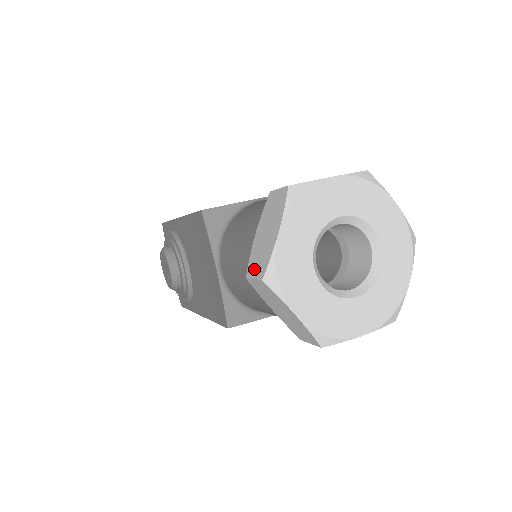
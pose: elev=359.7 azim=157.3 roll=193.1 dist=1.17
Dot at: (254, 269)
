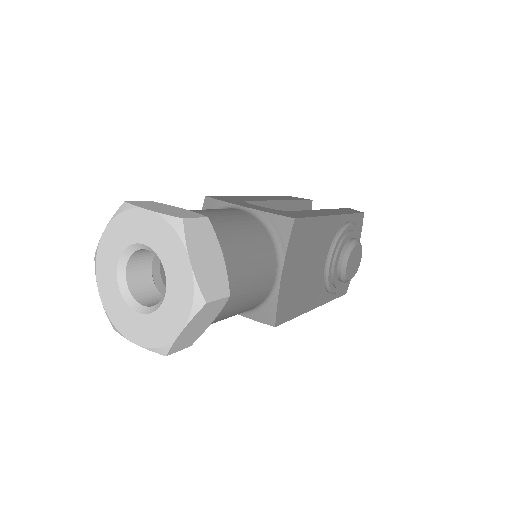
Dot at: occluded
